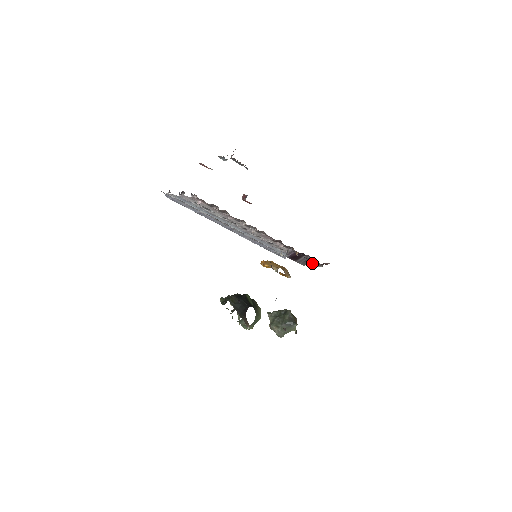
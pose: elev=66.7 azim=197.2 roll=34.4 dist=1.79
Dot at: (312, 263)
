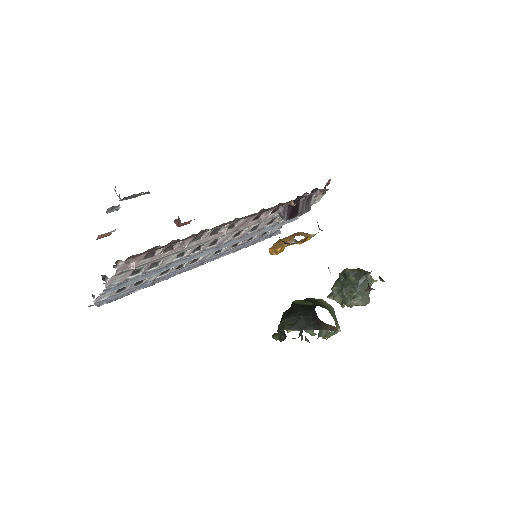
Dot at: (314, 199)
